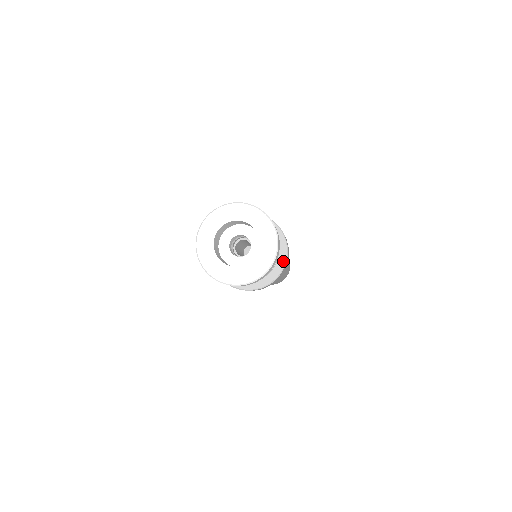
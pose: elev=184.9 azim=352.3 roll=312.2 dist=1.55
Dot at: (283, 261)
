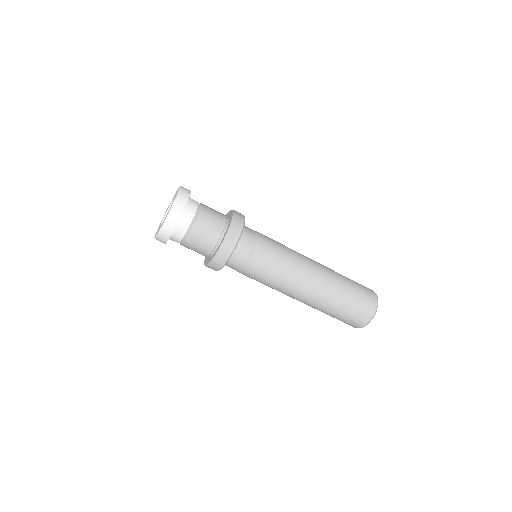
Dot at: (231, 220)
